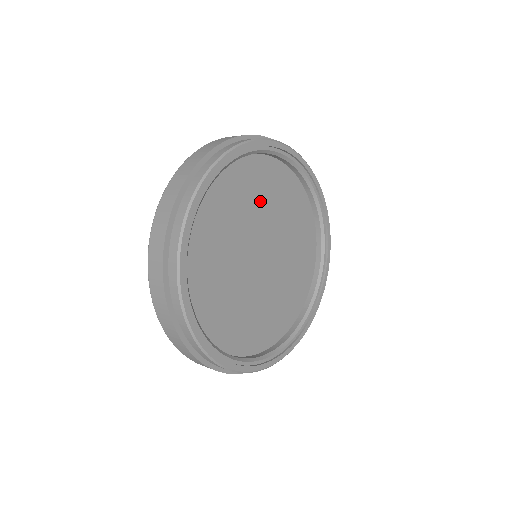
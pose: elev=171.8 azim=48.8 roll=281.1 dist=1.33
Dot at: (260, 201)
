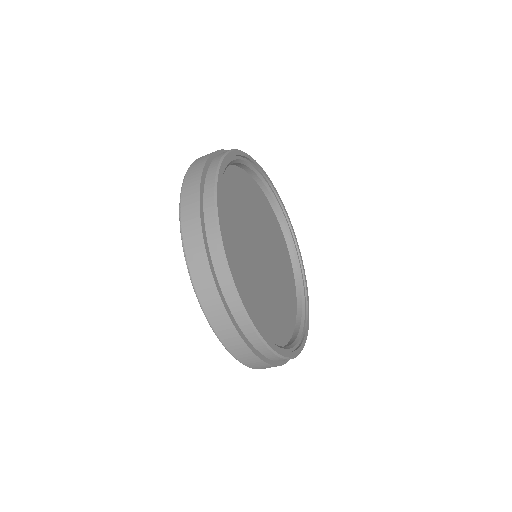
Dot at: (278, 257)
